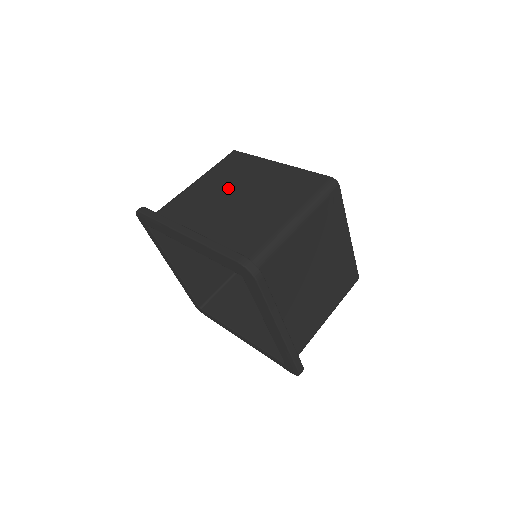
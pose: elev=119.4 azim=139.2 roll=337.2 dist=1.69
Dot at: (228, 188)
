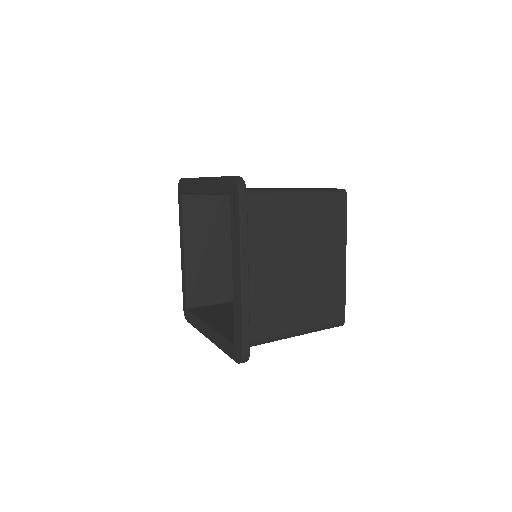
Dot at: occluded
